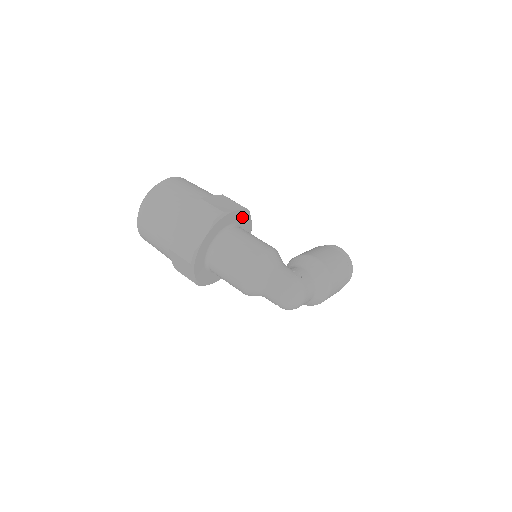
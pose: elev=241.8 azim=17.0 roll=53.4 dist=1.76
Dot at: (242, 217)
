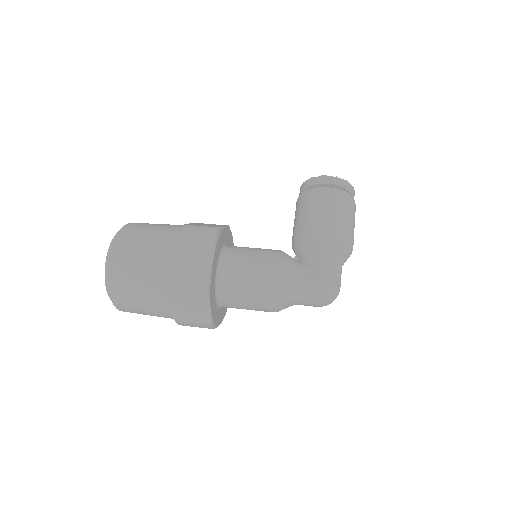
Dot at: (219, 244)
